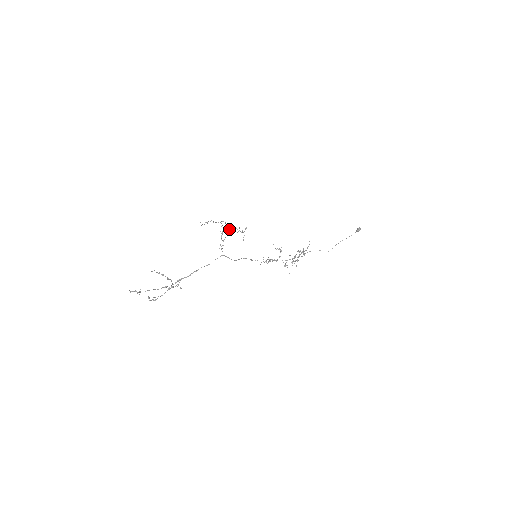
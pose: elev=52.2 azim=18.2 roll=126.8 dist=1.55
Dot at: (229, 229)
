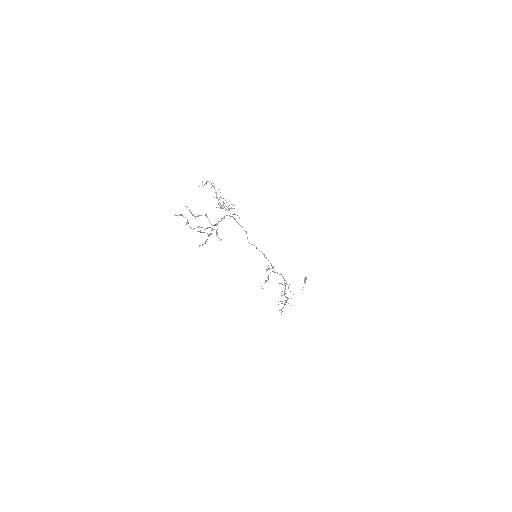
Dot at: occluded
